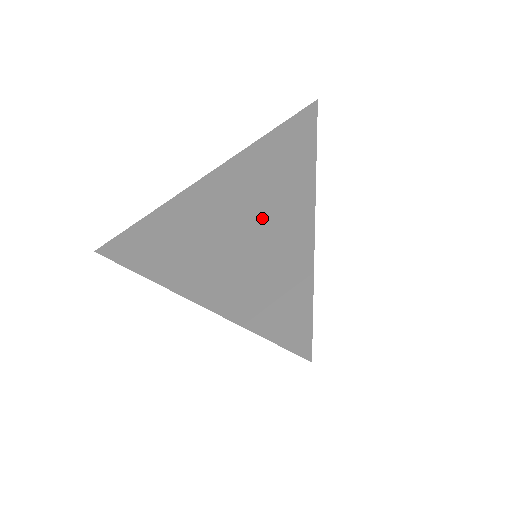
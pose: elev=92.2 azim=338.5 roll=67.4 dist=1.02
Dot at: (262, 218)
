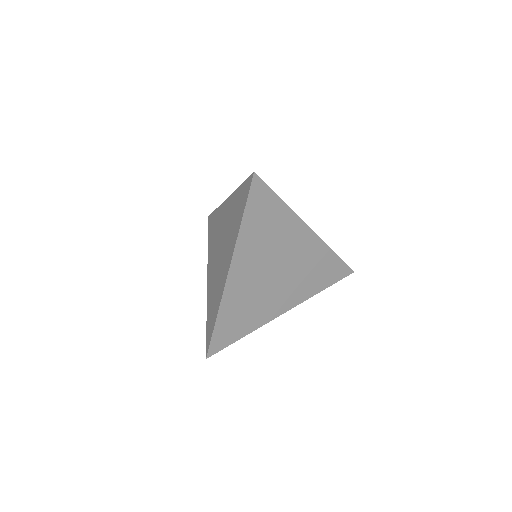
Dot at: (223, 229)
